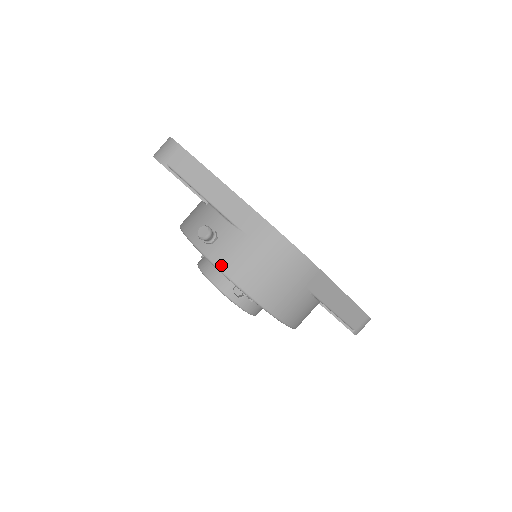
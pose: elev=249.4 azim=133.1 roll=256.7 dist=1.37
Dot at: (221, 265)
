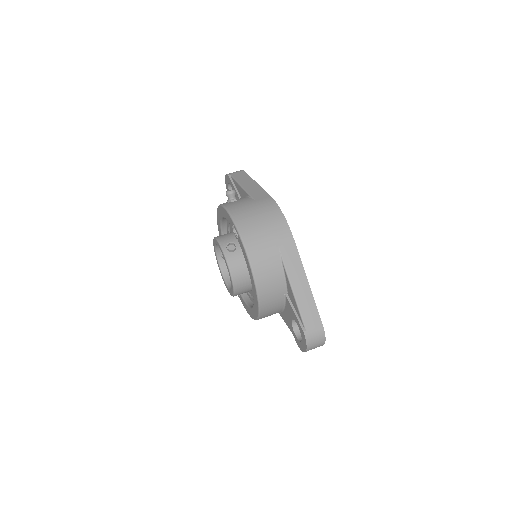
Dot at: (230, 208)
